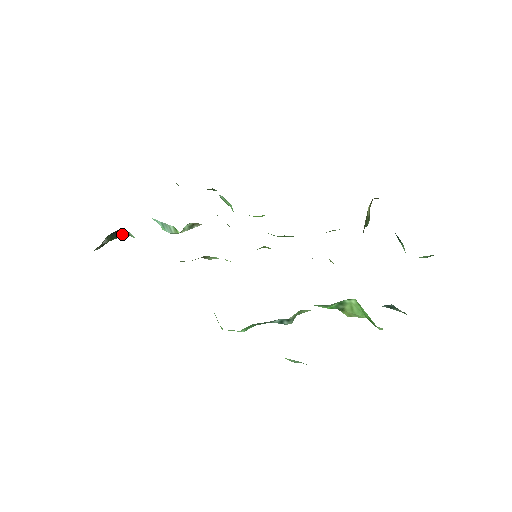
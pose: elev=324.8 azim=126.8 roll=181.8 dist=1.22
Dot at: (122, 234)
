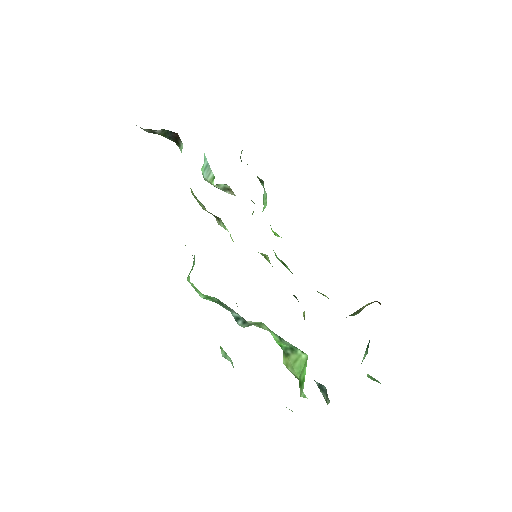
Dot at: (176, 140)
